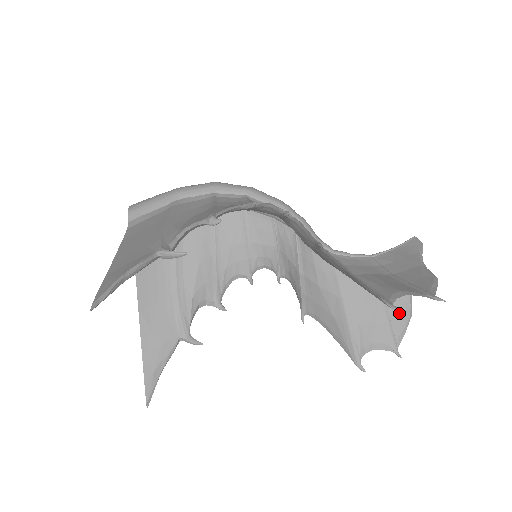
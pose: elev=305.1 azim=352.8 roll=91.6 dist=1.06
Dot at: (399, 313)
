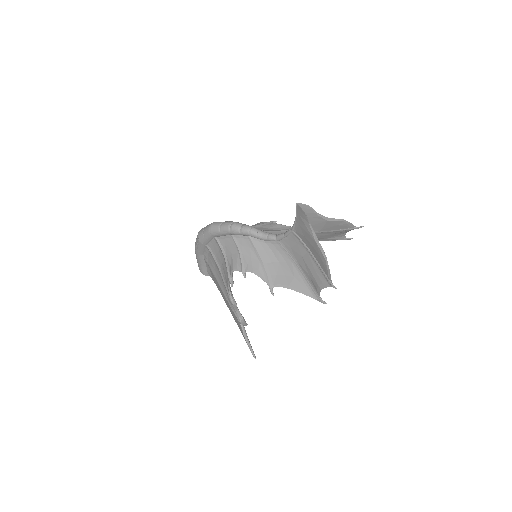
Dot at: (337, 226)
